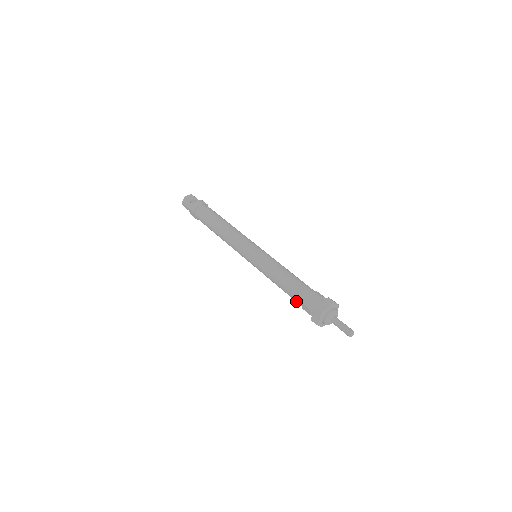
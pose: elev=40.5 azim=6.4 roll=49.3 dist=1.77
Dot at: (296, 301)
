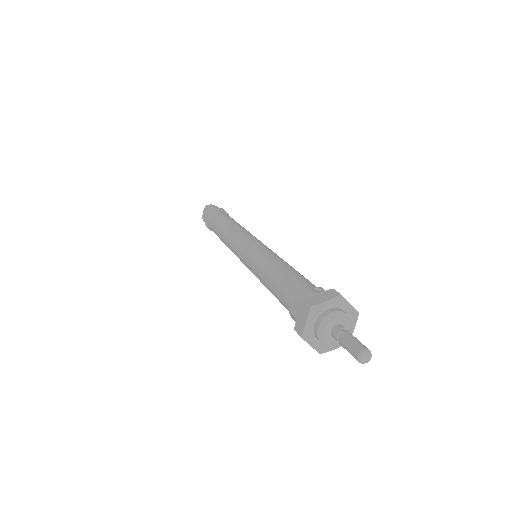
Dot at: occluded
